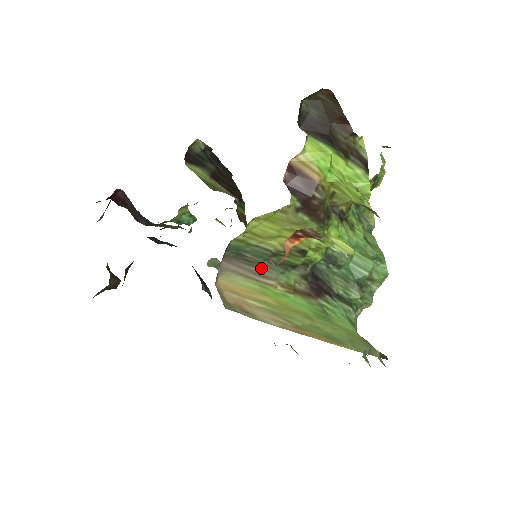
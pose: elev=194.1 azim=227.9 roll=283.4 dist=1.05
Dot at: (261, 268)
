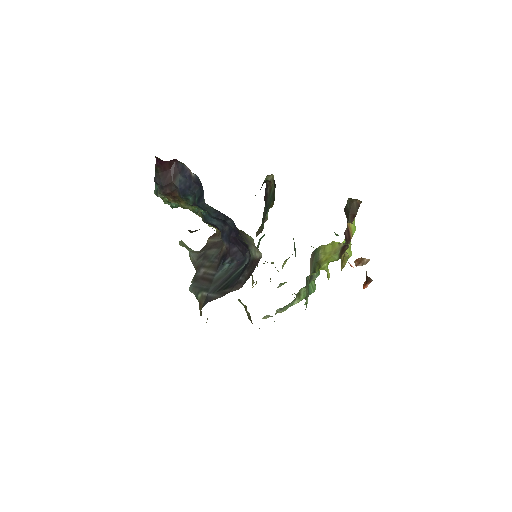
Dot at: (312, 266)
